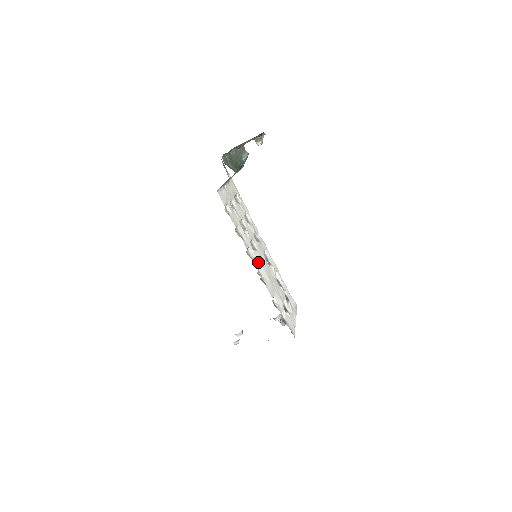
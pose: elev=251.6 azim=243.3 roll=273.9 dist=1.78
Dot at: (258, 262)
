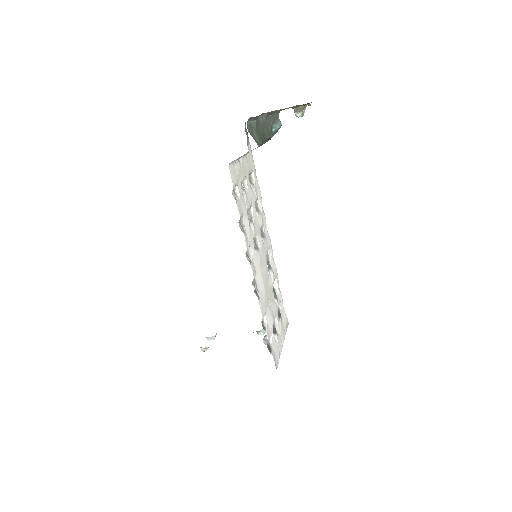
Dot at: (257, 267)
